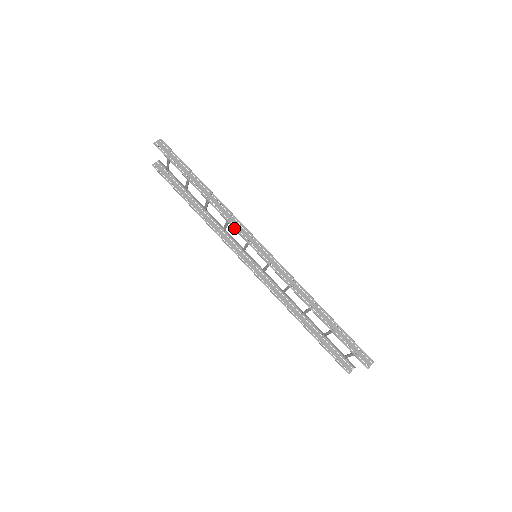
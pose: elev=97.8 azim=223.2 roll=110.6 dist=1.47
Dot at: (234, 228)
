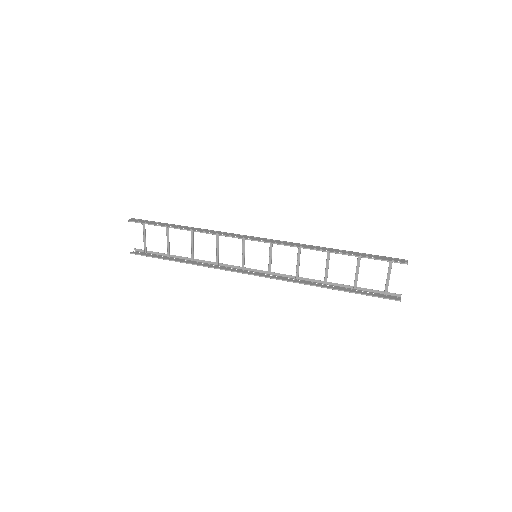
Dot at: (226, 236)
